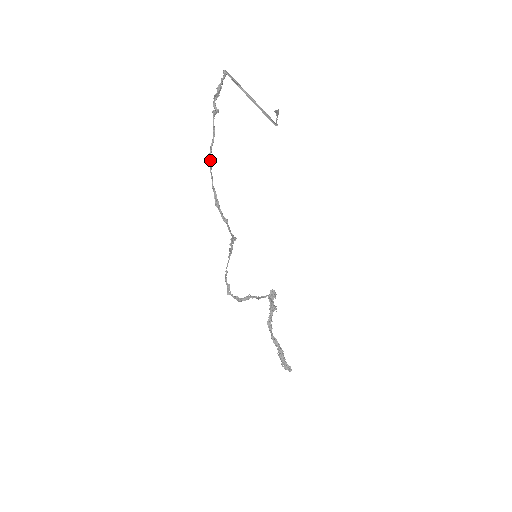
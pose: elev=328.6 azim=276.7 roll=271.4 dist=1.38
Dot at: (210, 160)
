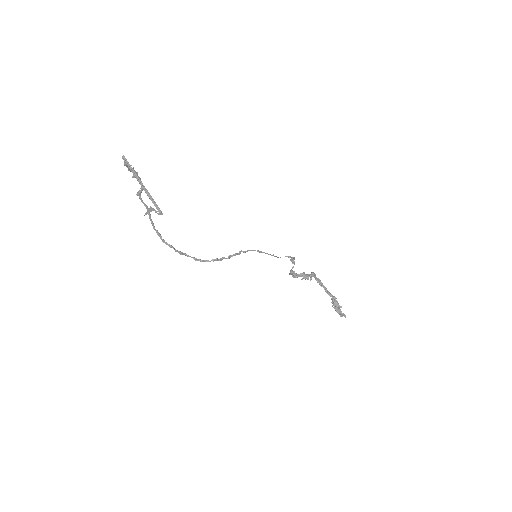
Dot at: occluded
